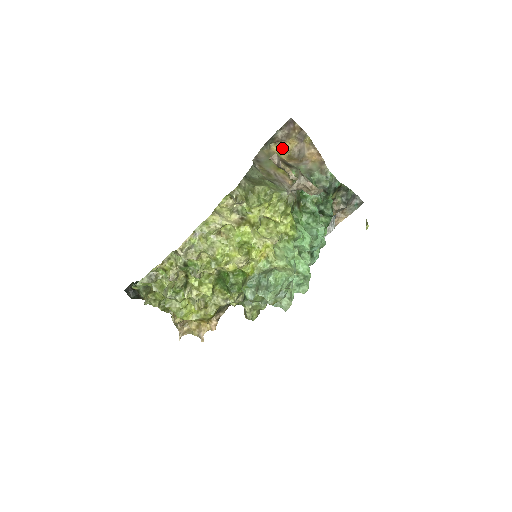
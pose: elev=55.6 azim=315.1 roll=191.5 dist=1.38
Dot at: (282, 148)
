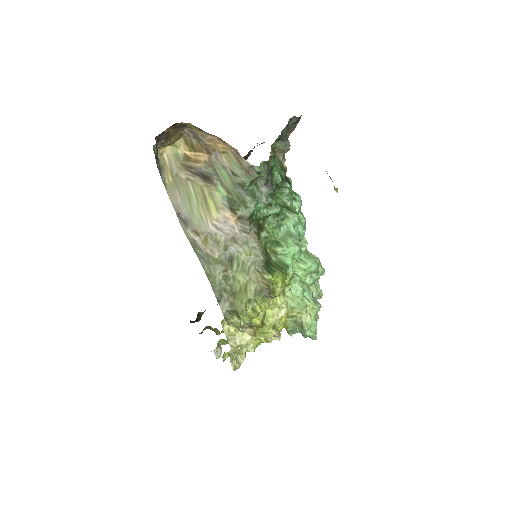
Dot at: (171, 142)
